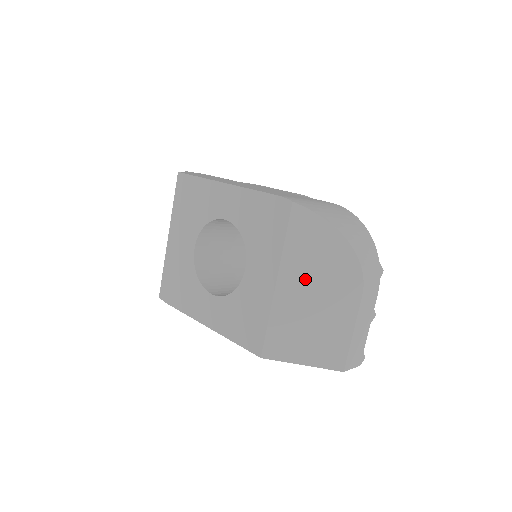
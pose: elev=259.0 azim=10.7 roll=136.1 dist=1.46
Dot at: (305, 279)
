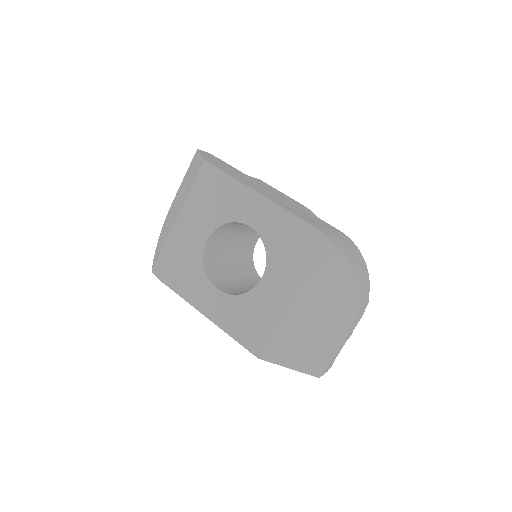
Dot at: (315, 302)
